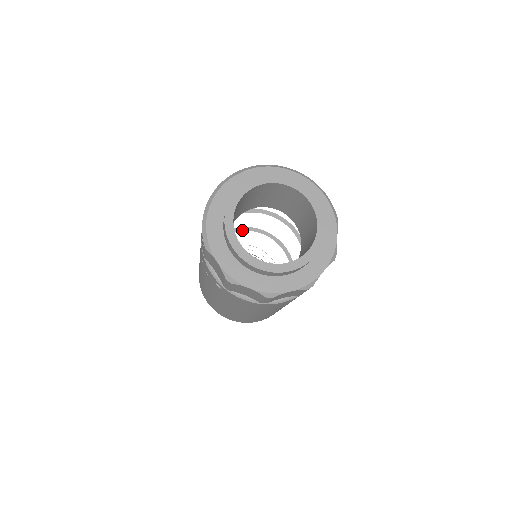
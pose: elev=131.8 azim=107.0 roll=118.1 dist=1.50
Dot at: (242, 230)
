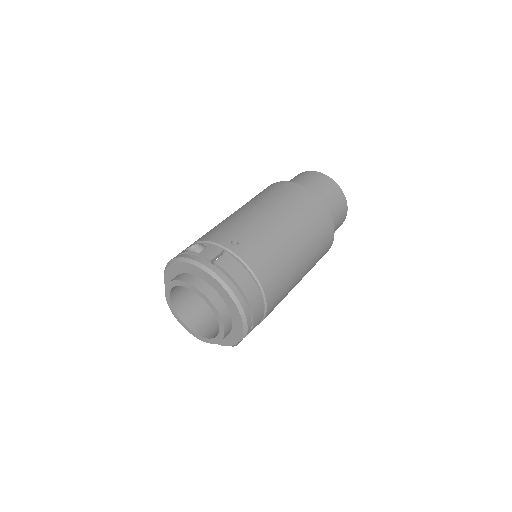
Dot at: occluded
